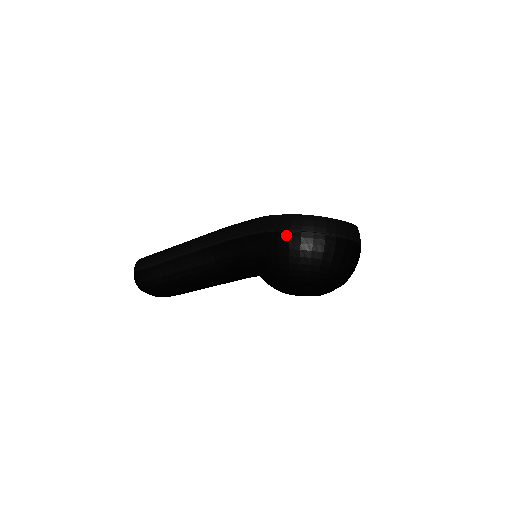
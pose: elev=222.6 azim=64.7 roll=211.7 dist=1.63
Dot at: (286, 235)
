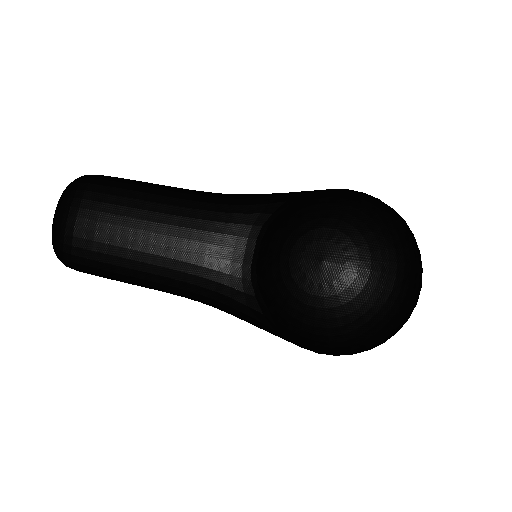
Dot at: occluded
